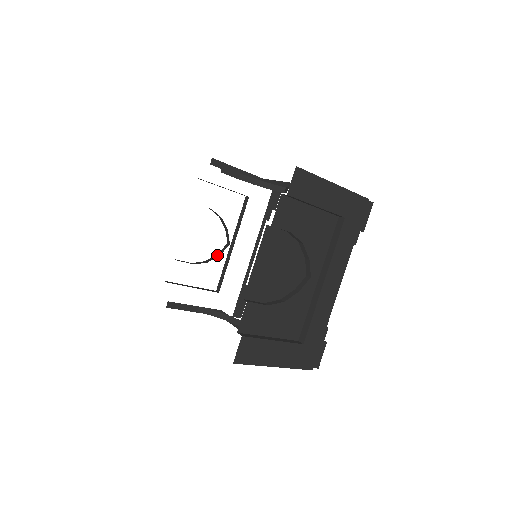
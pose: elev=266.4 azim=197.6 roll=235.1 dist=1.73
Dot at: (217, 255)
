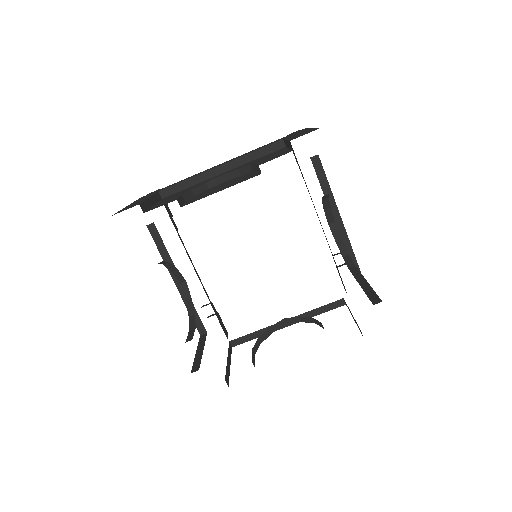
Dot at: (189, 301)
